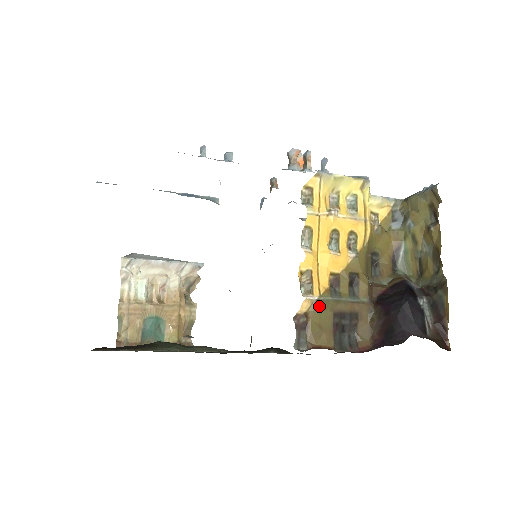
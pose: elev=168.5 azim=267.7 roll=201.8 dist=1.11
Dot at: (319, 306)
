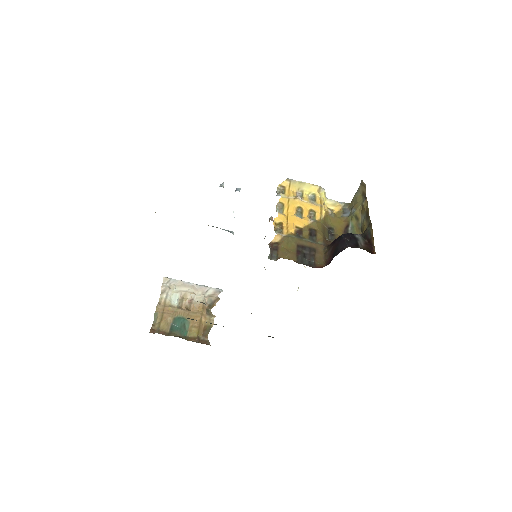
Dot at: (287, 239)
